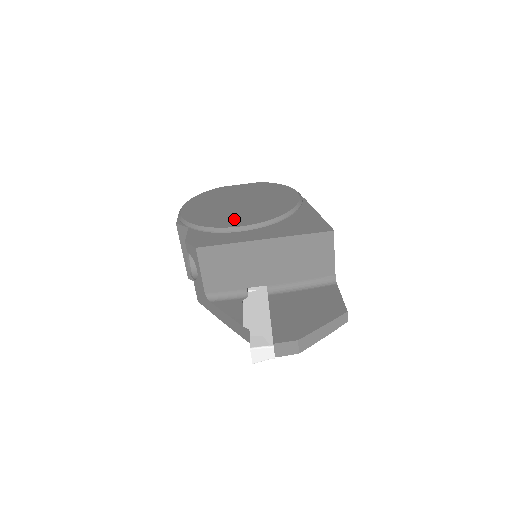
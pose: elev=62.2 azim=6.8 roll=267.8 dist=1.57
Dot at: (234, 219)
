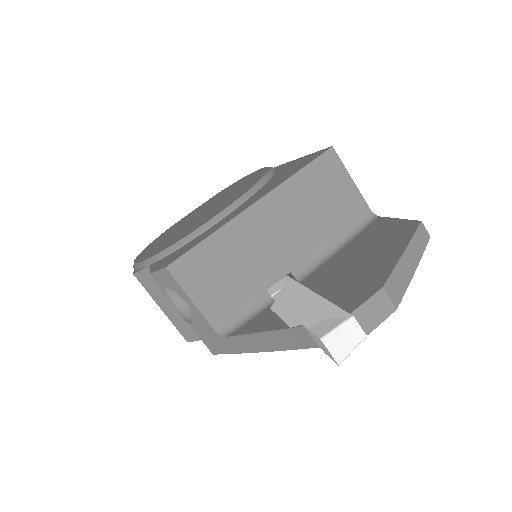
Dot at: (202, 221)
